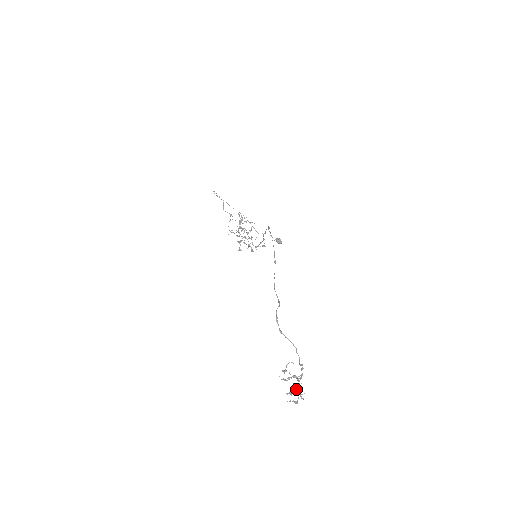
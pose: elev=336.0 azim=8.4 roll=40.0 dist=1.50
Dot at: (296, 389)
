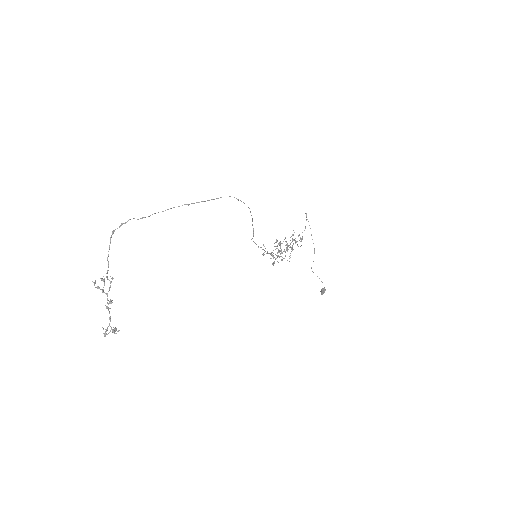
Dot at: (109, 317)
